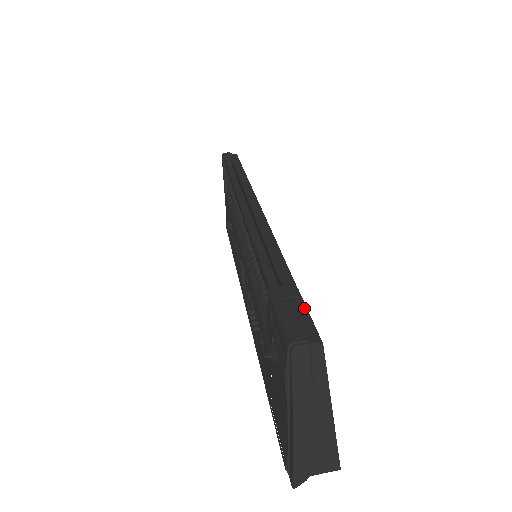
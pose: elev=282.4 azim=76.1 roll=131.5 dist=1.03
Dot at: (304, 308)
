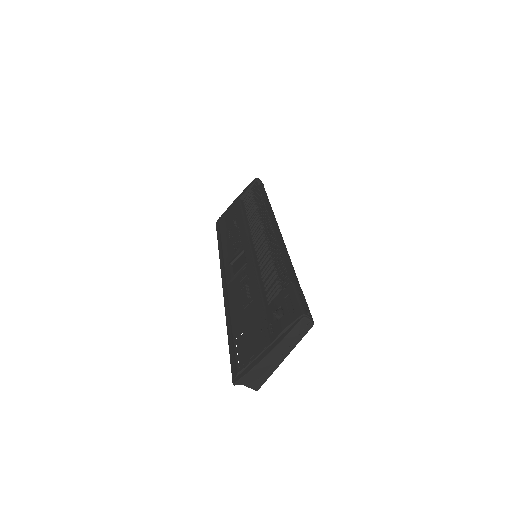
Dot at: occluded
